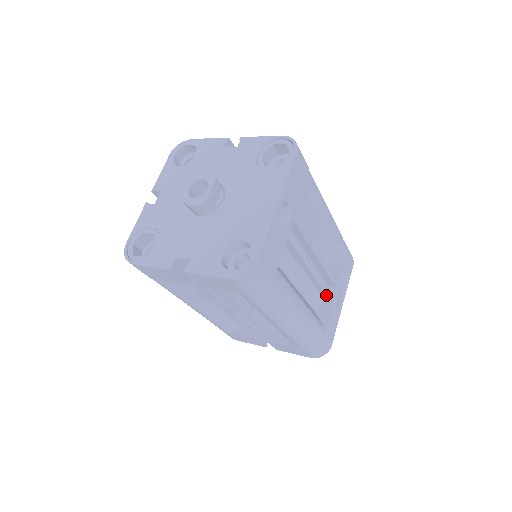
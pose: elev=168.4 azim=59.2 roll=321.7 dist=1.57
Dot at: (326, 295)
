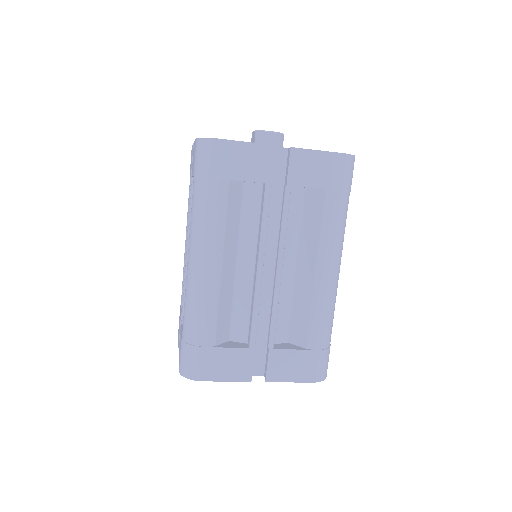
Dot at: occluded
